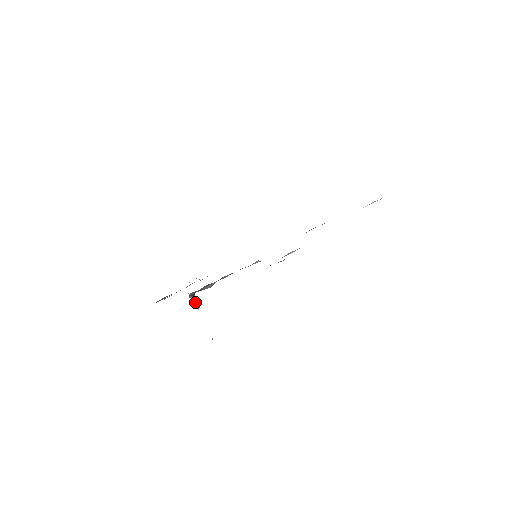
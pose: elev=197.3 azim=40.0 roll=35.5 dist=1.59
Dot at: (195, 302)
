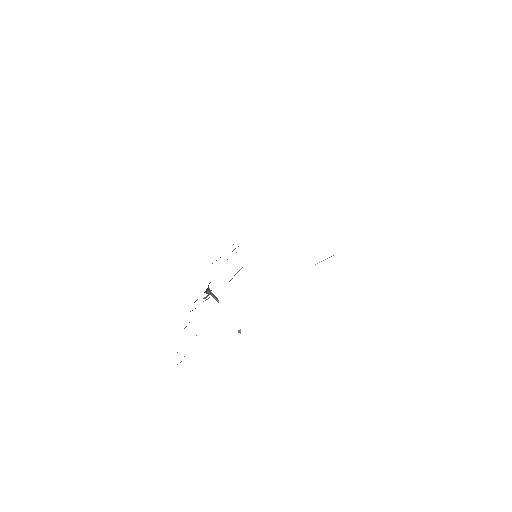
Dot at: (212, 296)
